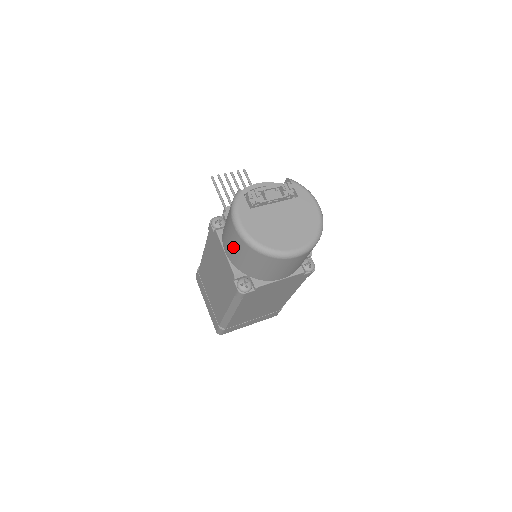
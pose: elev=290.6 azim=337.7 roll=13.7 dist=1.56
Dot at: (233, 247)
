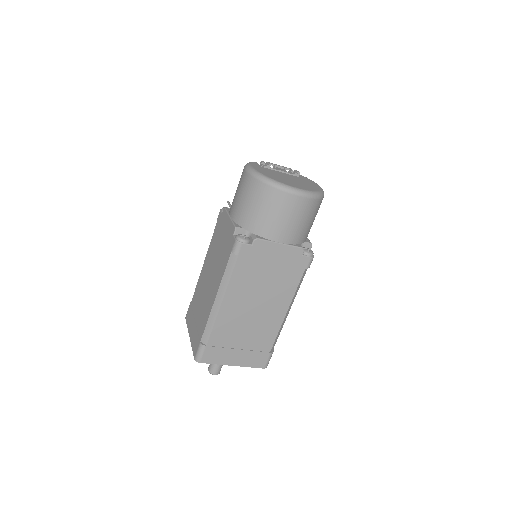
Dot at: (240, 196)
